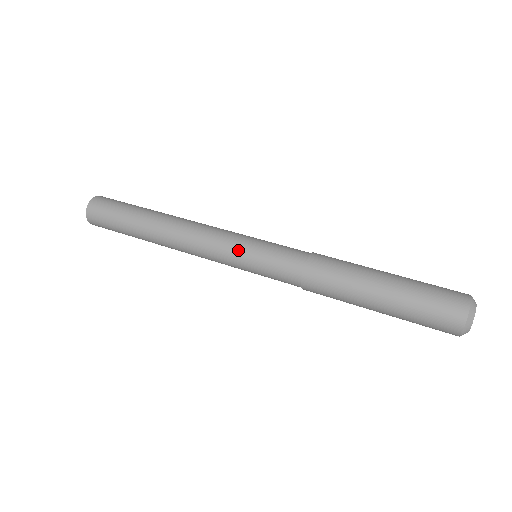
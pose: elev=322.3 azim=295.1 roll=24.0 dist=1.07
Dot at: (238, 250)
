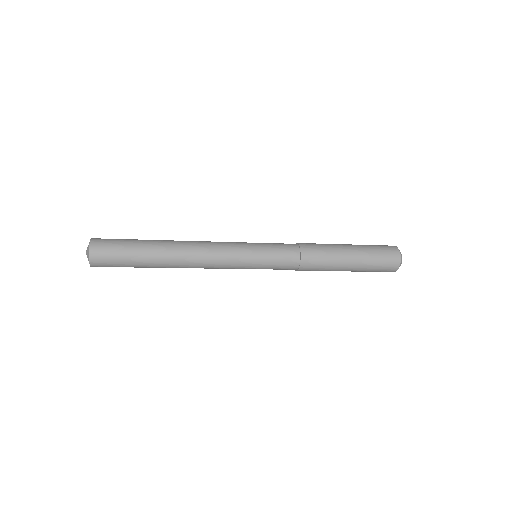
Dot at: (248, 252)
